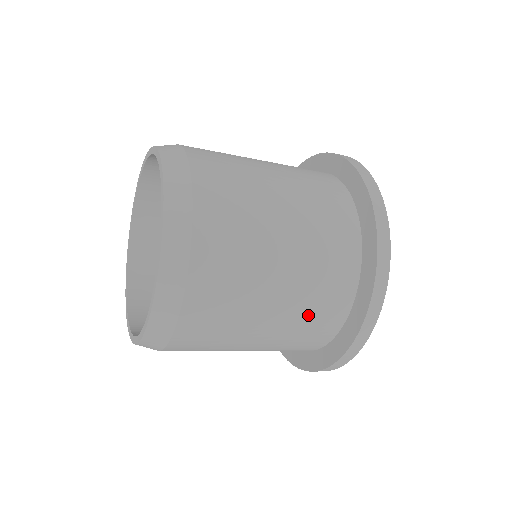
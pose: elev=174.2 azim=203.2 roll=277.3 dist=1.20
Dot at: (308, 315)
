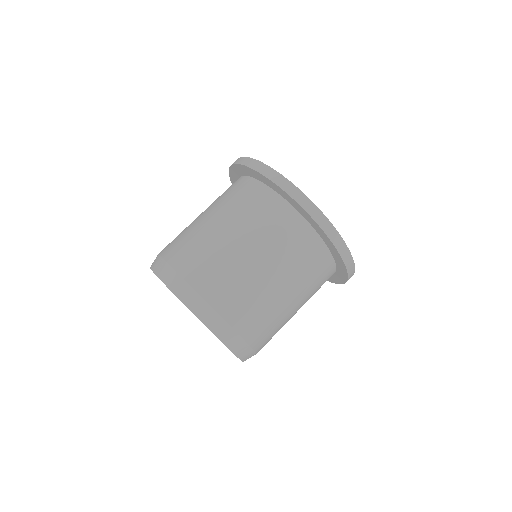
Dot at: occluded
